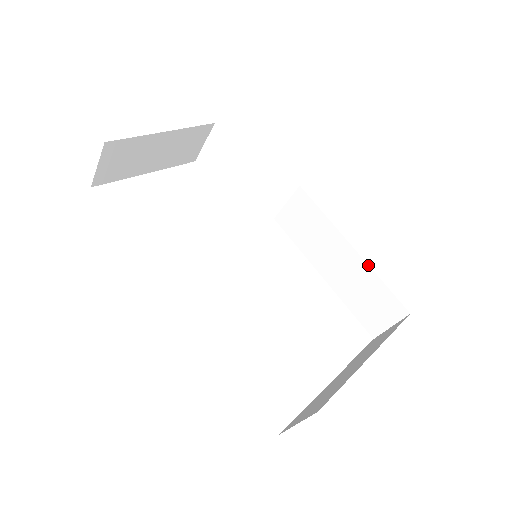
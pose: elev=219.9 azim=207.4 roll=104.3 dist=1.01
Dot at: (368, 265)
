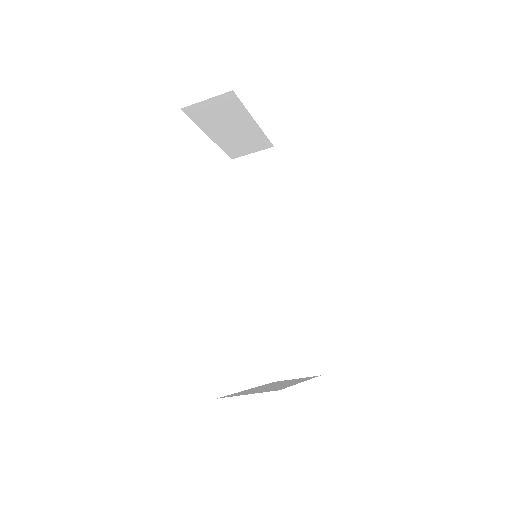
Dot at: (311, 322)
